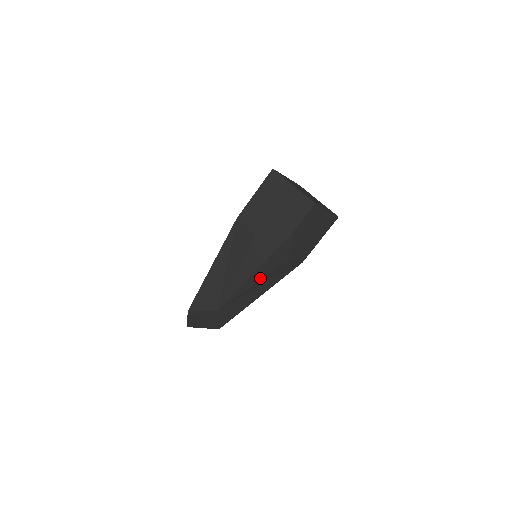
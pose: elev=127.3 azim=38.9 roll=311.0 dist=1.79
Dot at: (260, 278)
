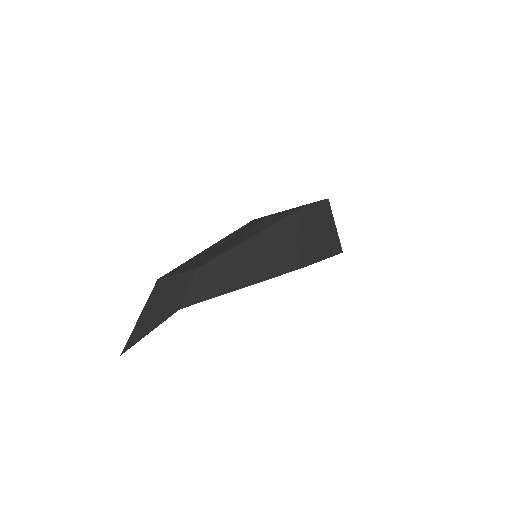
Dot at: (258, 248)
